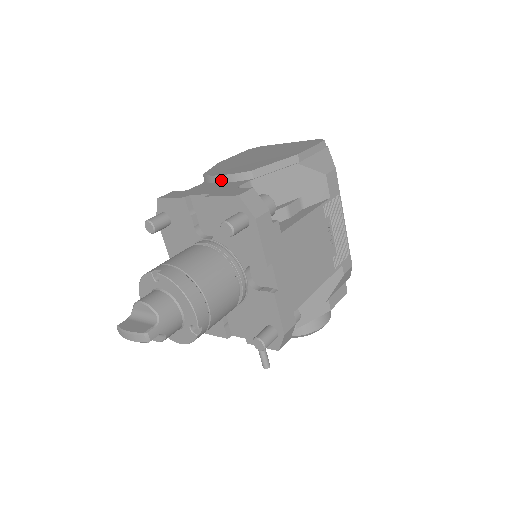
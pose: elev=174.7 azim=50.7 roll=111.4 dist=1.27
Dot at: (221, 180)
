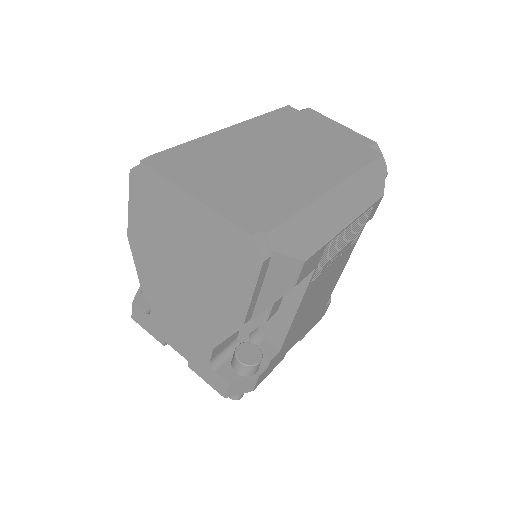
Dot at: occluded
